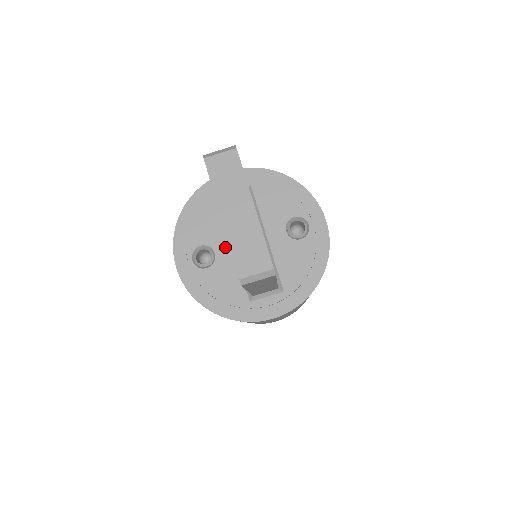
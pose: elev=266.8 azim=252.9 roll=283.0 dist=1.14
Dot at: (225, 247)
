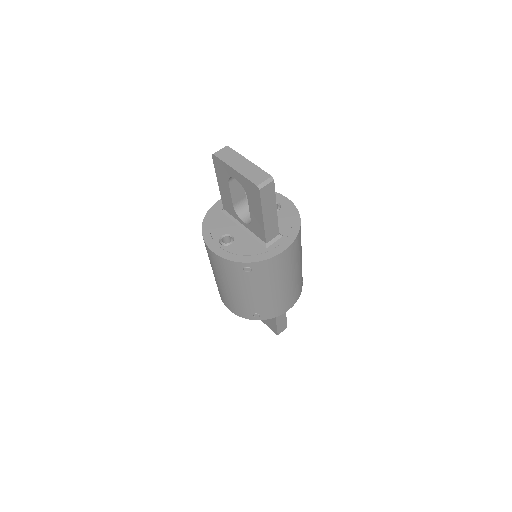
Dot at: (237, 231)
